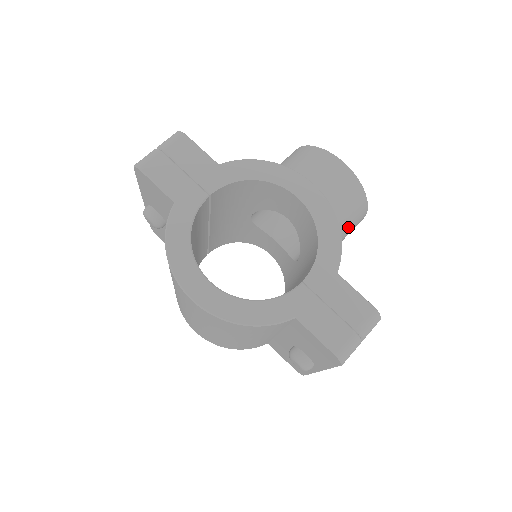
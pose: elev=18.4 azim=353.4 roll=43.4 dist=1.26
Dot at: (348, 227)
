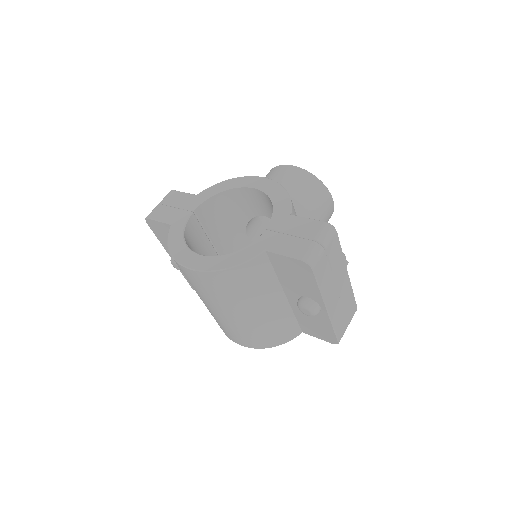
Dot at: (315, 206)
